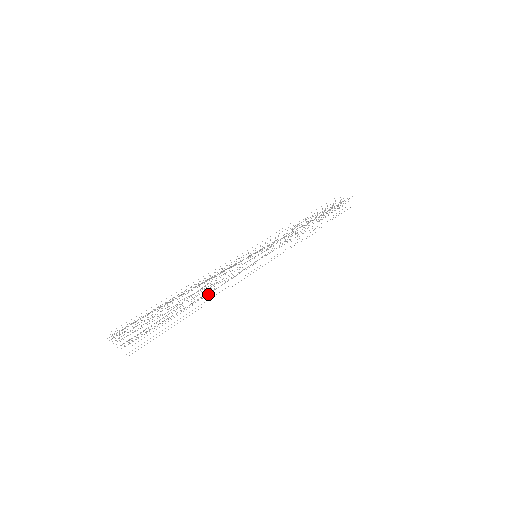
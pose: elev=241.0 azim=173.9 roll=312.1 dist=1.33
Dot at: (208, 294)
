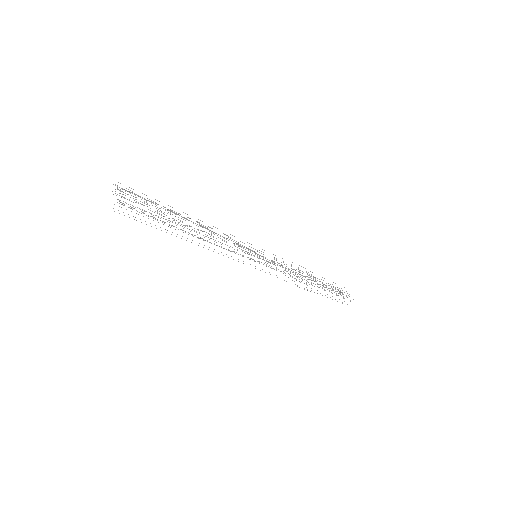
Dot at: occluded
